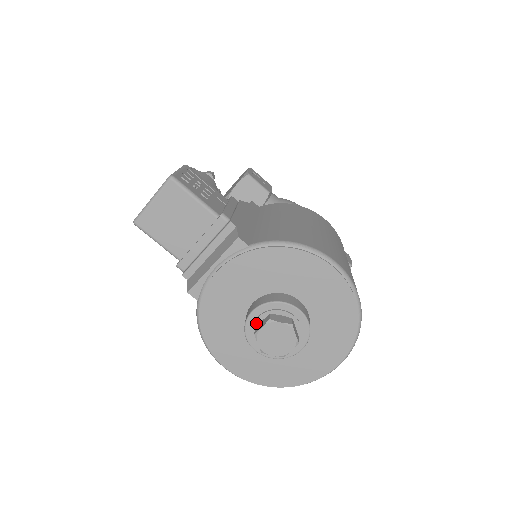
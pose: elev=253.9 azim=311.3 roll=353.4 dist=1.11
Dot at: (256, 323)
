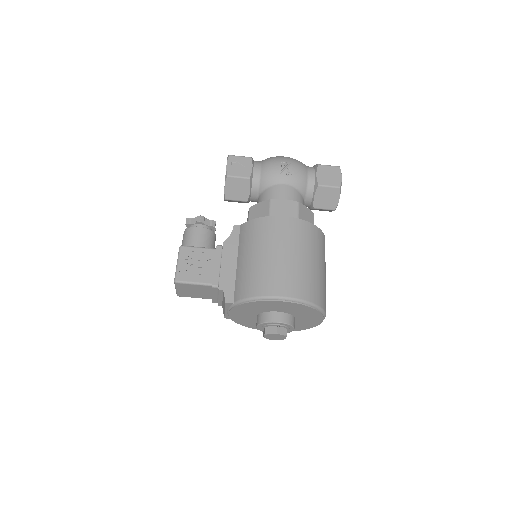
Dot at: (262, 329)
